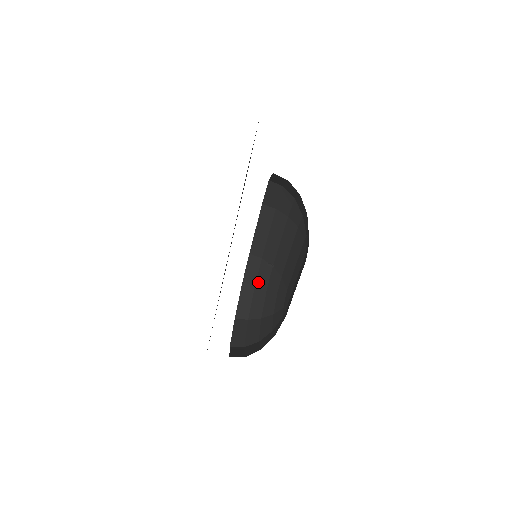
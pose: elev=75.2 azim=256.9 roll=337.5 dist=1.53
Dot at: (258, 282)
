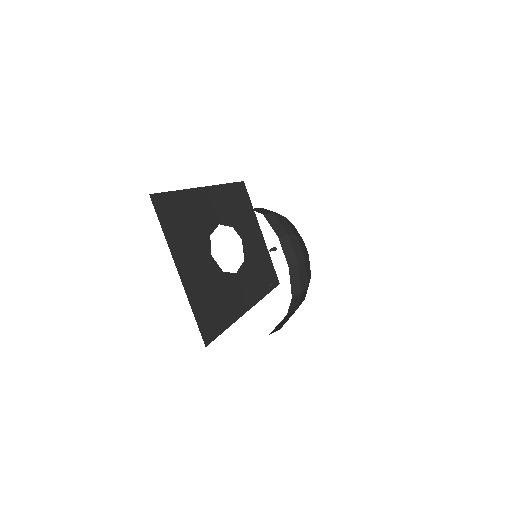
Dot at: occluded
